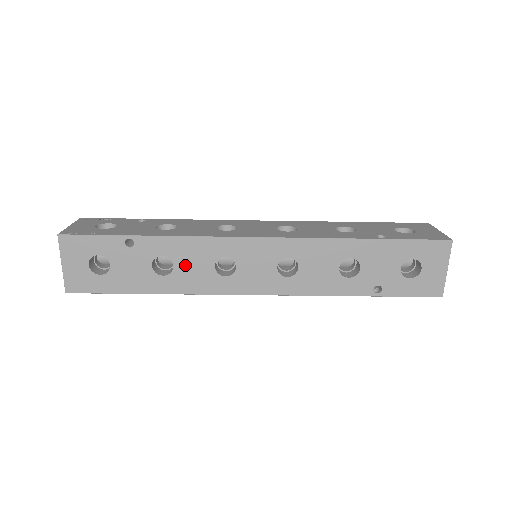
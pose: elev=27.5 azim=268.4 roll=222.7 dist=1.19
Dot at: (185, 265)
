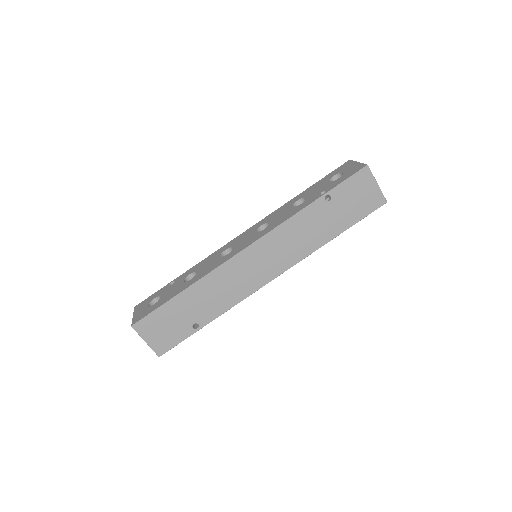
Dot at: (203, 268)
